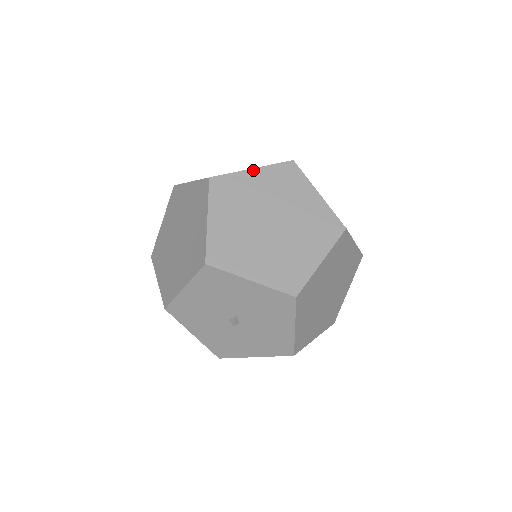
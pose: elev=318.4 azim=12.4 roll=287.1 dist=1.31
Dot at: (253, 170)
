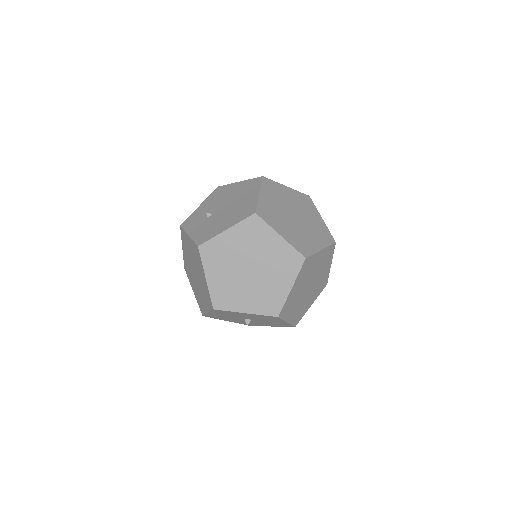
Dot at: (322, 251)
